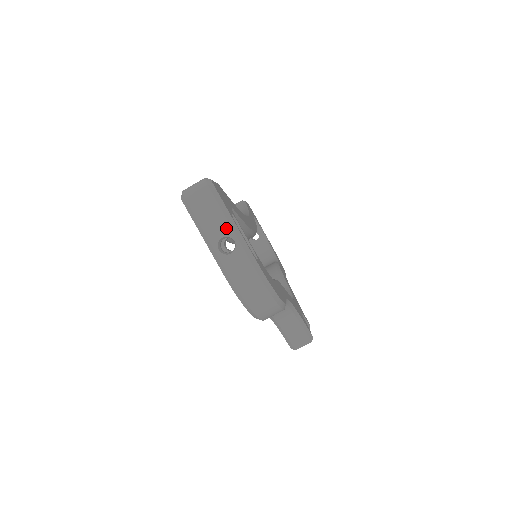
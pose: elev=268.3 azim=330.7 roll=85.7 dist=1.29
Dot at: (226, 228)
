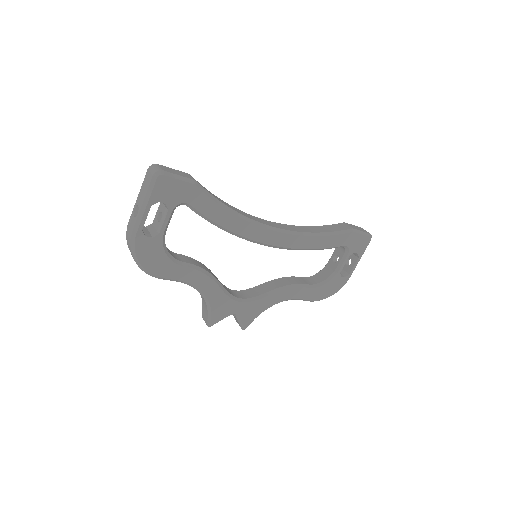
Dot at: (141, 204)
